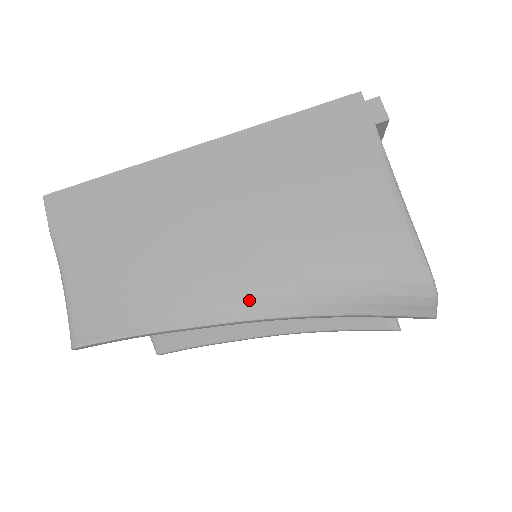
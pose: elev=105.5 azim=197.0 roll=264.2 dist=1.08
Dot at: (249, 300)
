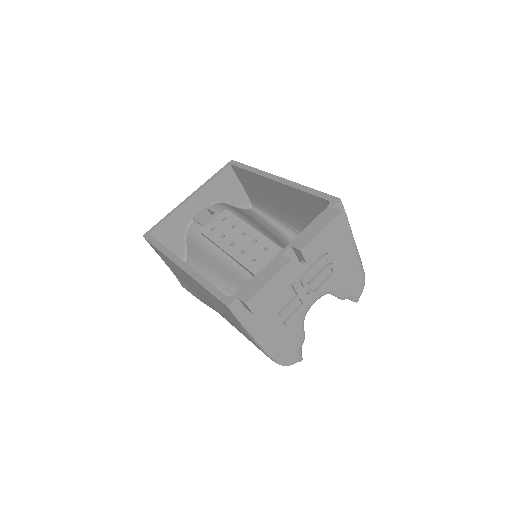
Dot at: occluded
